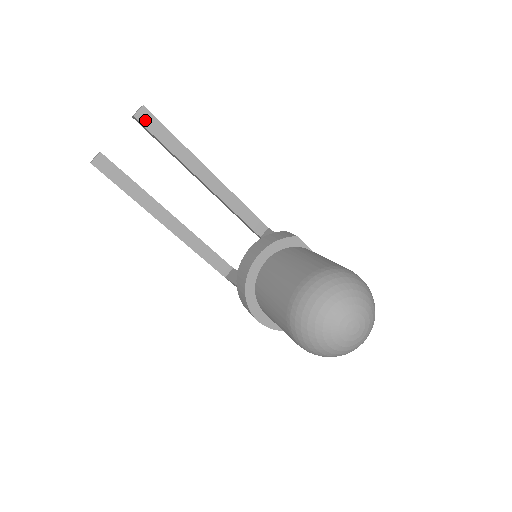
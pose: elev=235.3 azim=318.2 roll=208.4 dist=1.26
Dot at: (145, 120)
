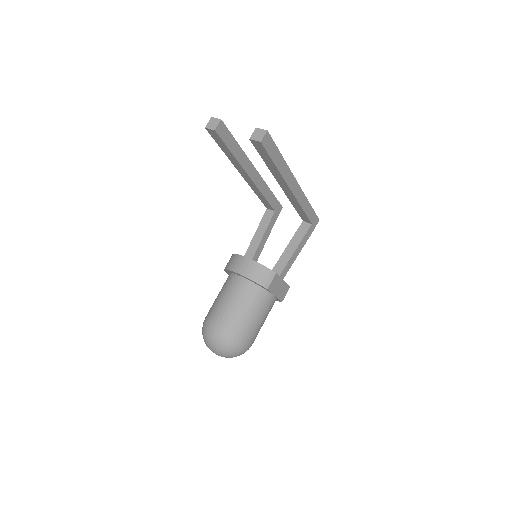
Dot at: (257, 146)
